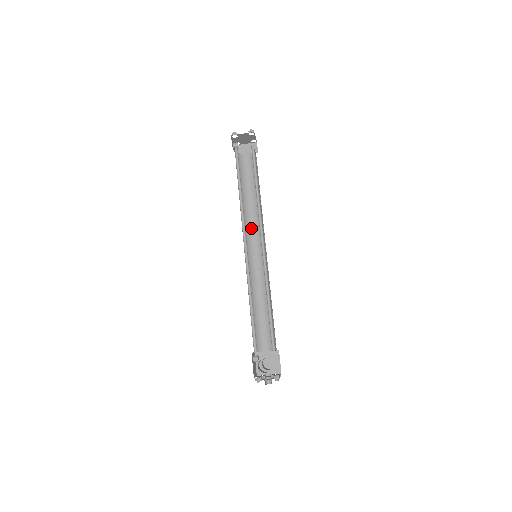
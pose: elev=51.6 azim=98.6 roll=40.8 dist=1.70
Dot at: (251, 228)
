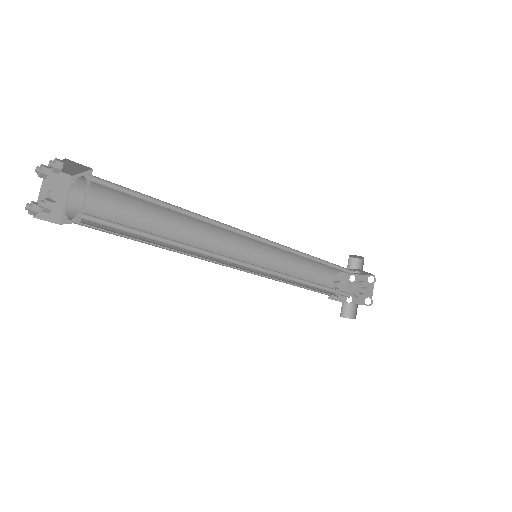
Dot at: (216, 227)
